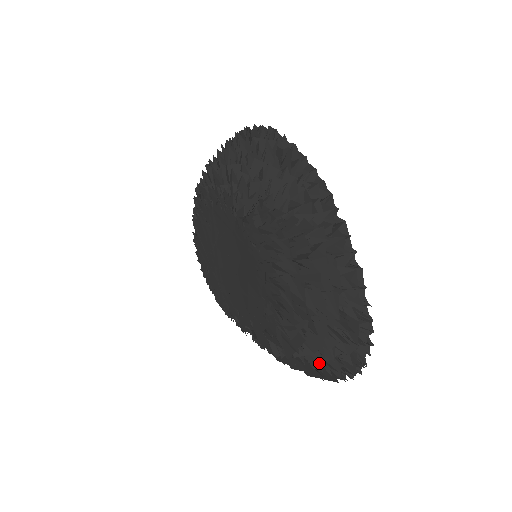
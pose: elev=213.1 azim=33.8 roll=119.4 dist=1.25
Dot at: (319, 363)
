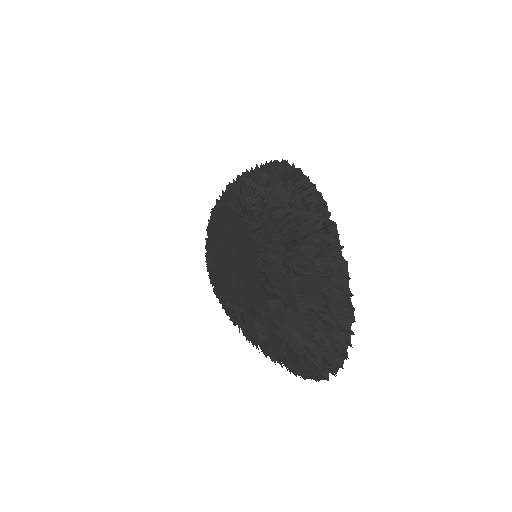
Dot at: (299, 344)
